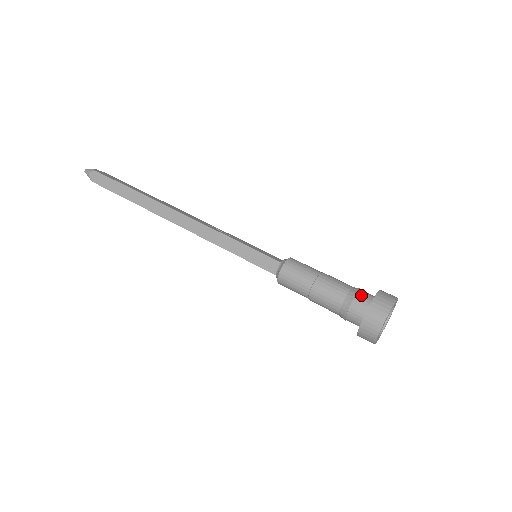
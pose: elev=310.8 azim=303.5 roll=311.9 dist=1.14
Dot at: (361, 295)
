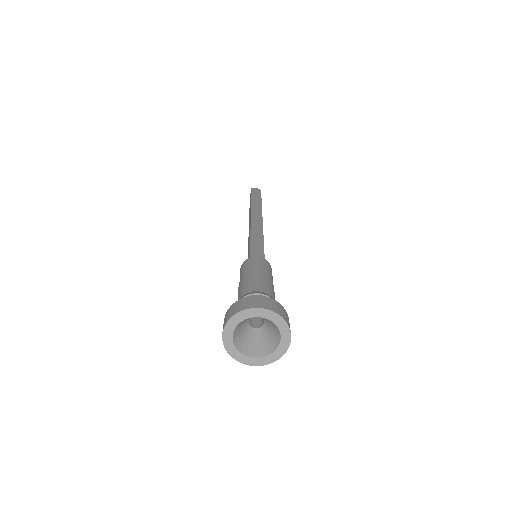
Dot at: occluded
